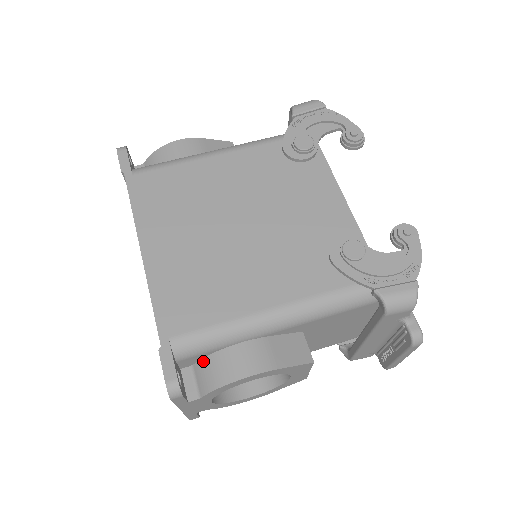
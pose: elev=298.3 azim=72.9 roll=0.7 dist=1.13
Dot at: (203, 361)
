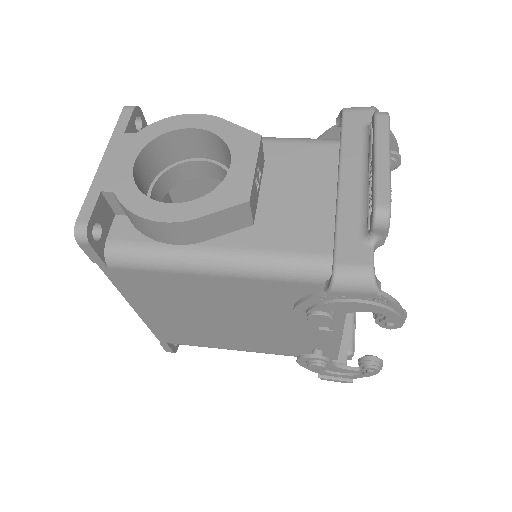
Dot at: occluded
